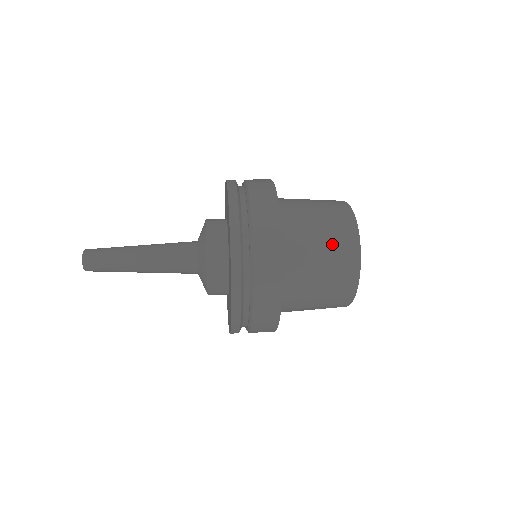
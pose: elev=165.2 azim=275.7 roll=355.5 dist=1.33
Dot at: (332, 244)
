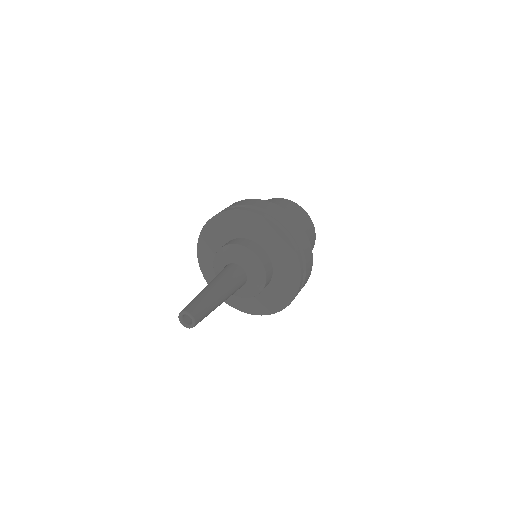
Dot at: (295, 212)
